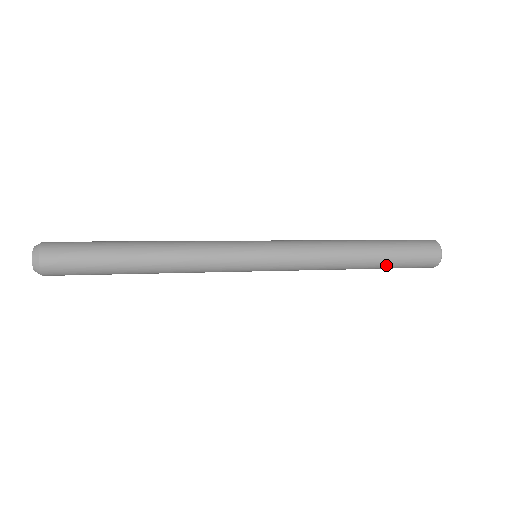
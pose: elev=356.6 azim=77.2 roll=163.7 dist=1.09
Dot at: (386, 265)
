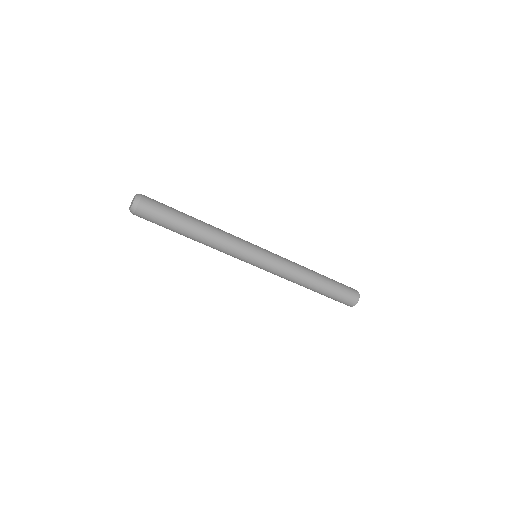
Dot at: (331, 285)
